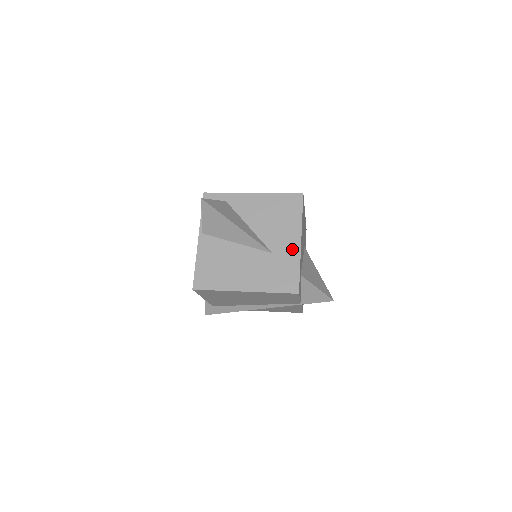
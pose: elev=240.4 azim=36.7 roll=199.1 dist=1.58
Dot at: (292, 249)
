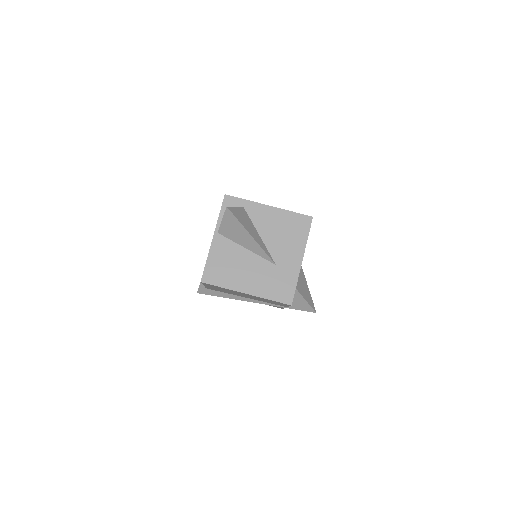
Dot at: (294, 265)
